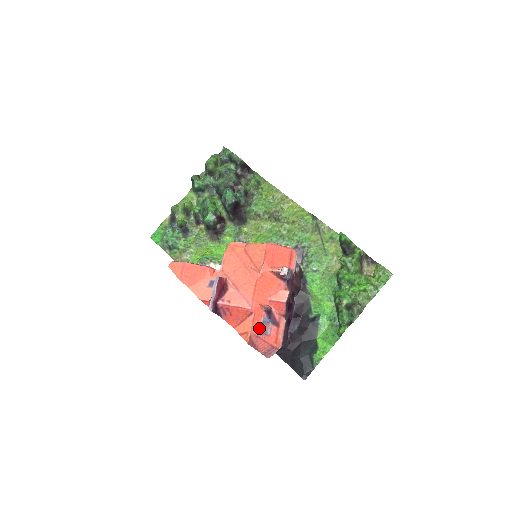
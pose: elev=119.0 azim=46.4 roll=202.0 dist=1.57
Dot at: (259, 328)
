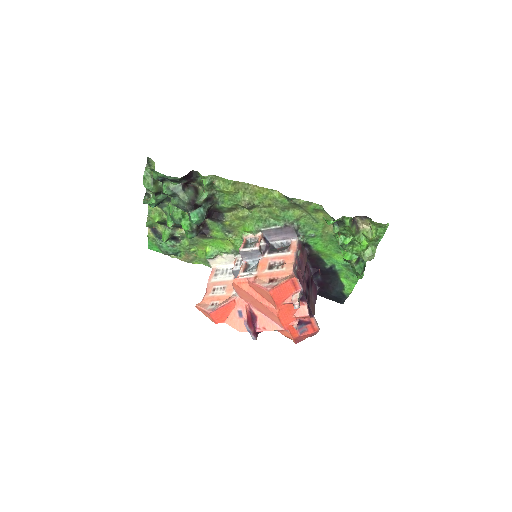
Dot at: (298, 333)
